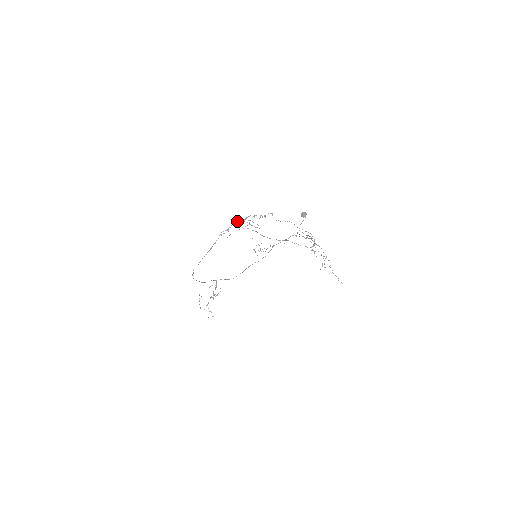
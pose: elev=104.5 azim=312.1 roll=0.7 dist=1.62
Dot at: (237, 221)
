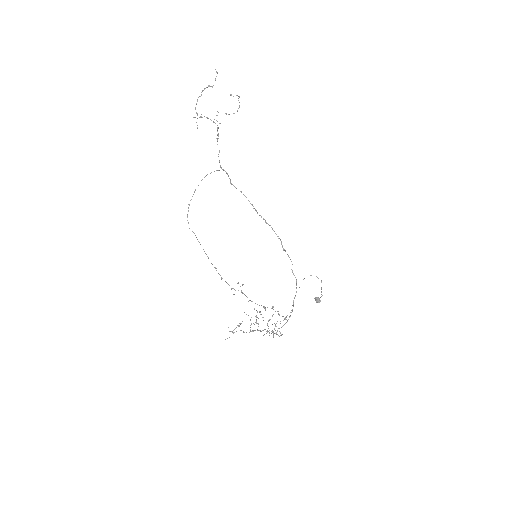
Dot at: occluded
